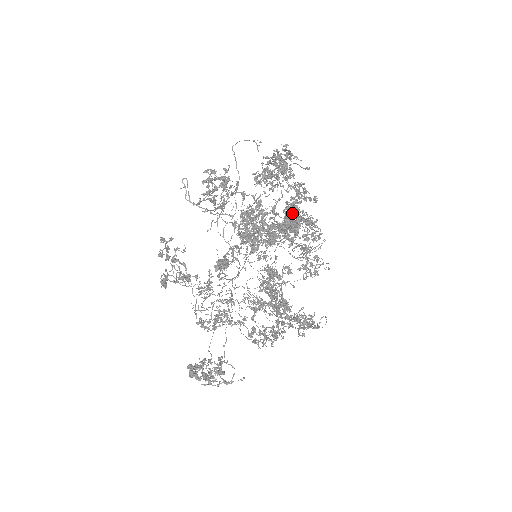
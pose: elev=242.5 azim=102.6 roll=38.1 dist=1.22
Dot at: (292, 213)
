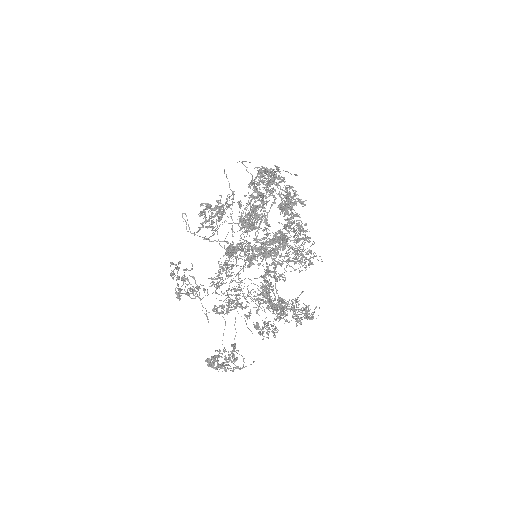
Dot at: (286, 211)
